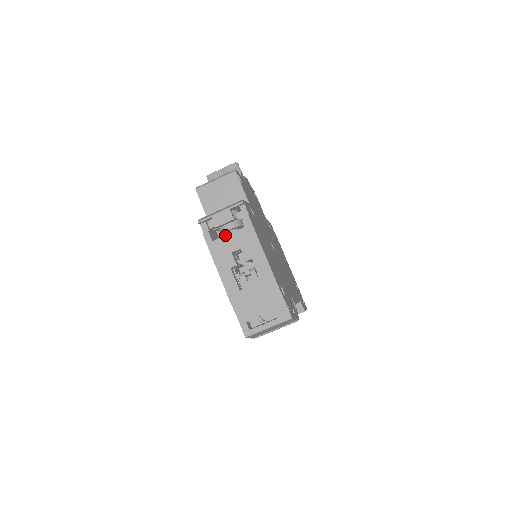
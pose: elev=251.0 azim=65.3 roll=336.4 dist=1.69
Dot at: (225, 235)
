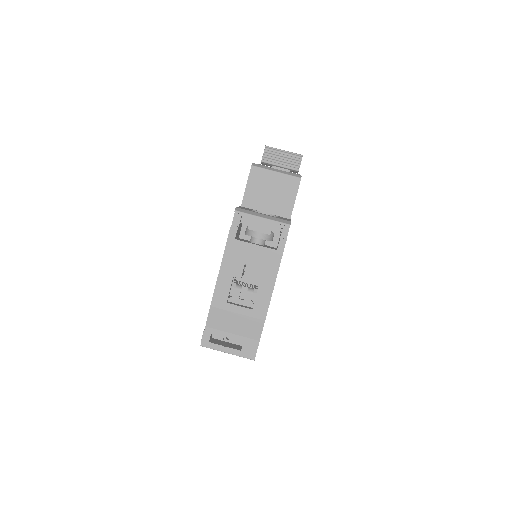
Dot at: (251, 243)
